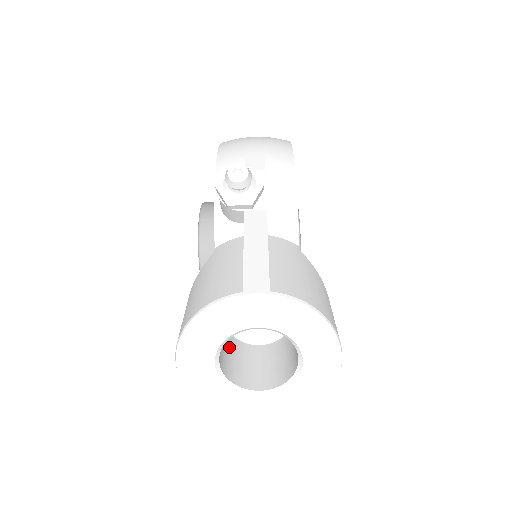
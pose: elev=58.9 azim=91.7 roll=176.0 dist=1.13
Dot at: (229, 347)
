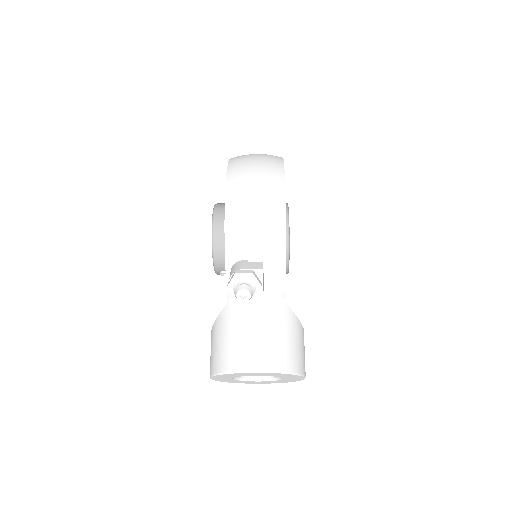
Dot at: occluded
